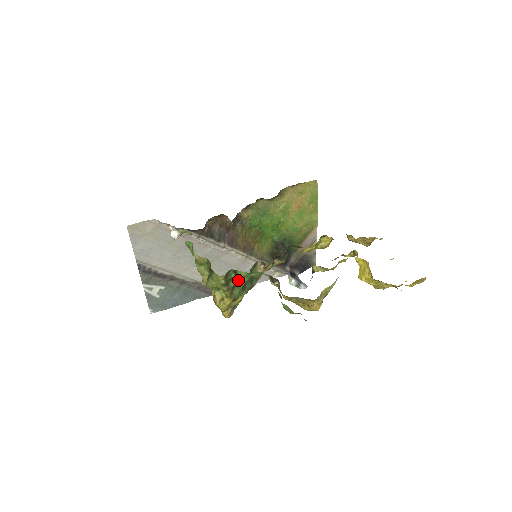
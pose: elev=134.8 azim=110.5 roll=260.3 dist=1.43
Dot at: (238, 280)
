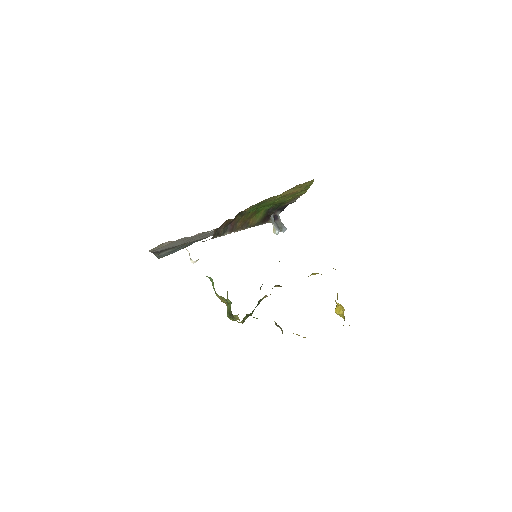
Dot at: (250, 315)
